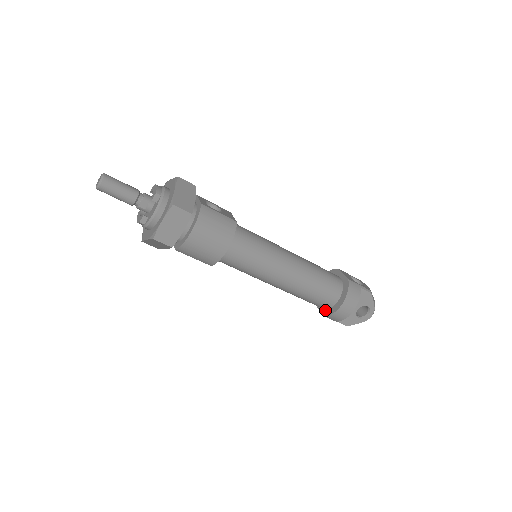
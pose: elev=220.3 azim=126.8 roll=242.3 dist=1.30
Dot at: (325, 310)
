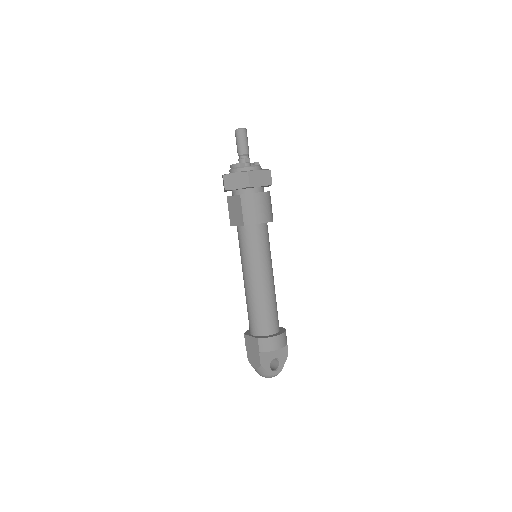
Dot at: (260, 336)
